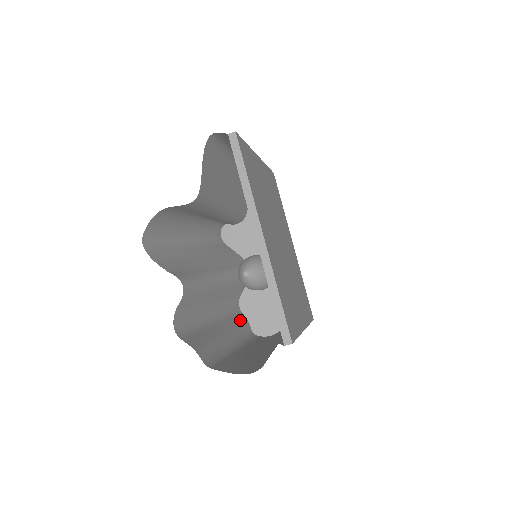
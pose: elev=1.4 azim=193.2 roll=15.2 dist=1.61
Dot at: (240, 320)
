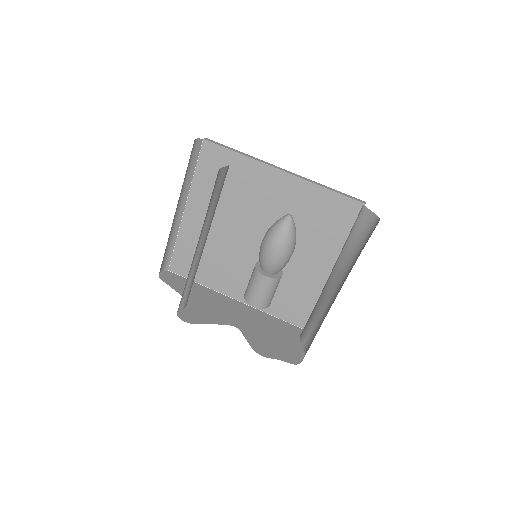
Dot at: occluded
